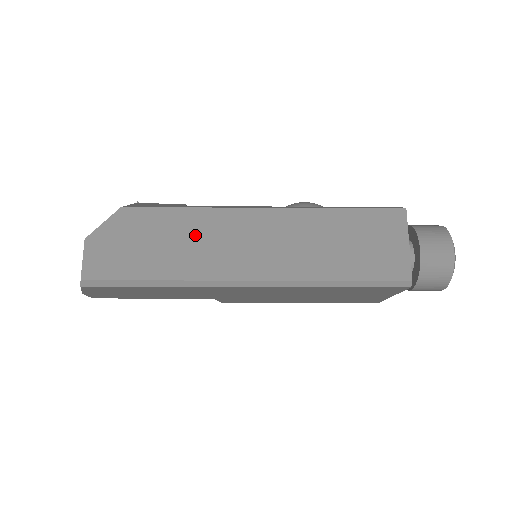
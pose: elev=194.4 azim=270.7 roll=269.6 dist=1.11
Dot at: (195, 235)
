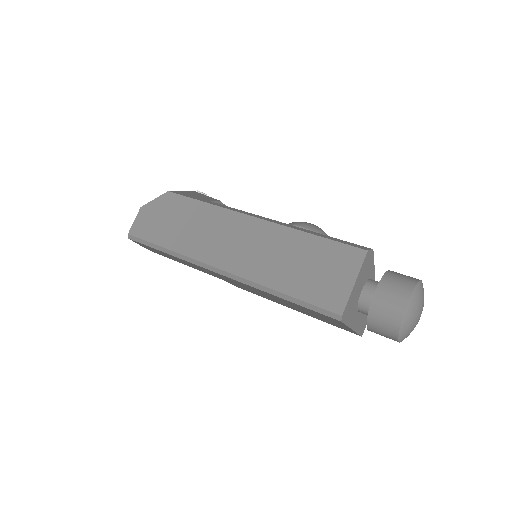
Dot at: (202, 224)
